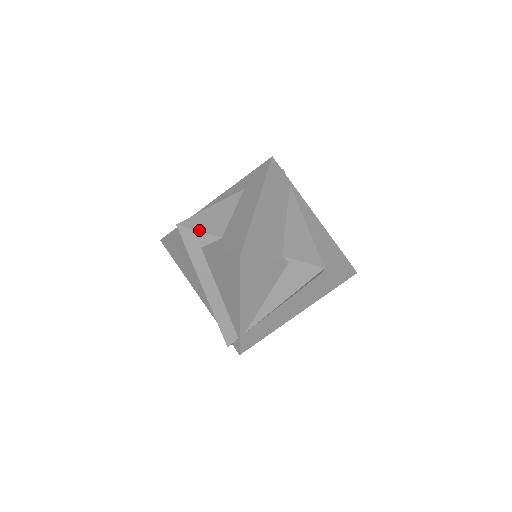
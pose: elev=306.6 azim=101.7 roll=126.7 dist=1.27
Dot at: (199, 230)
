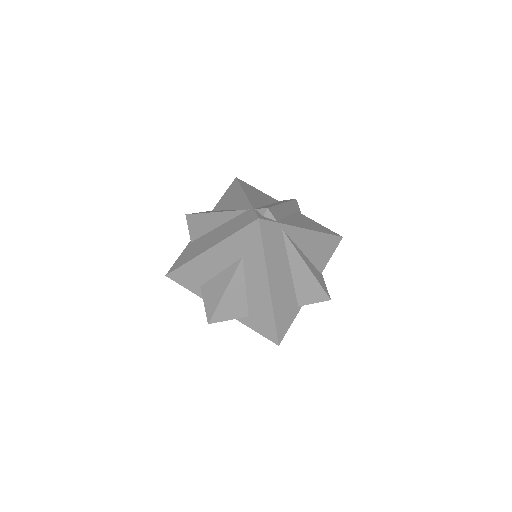
Dot at: (228, 319)
